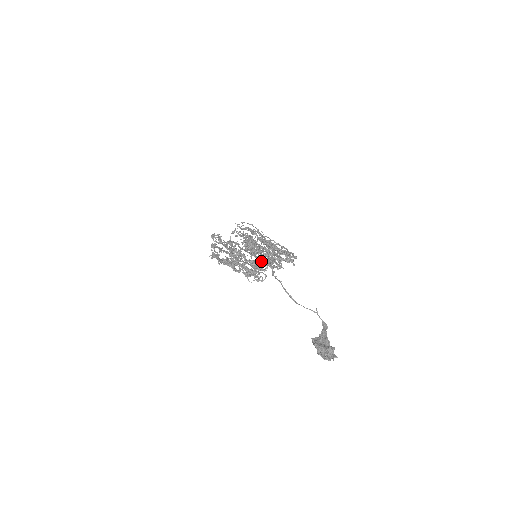
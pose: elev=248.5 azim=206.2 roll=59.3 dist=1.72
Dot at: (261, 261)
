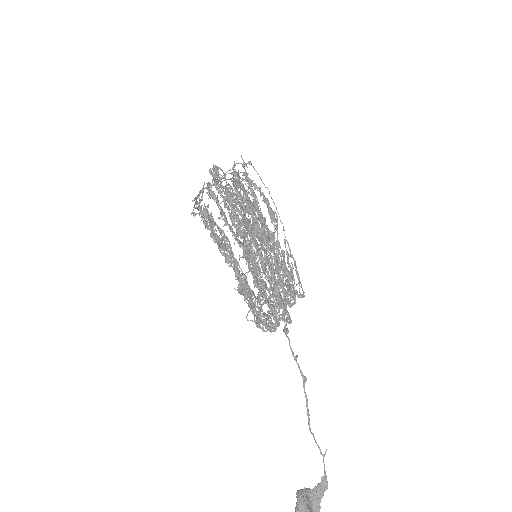
Dot at: occluded
